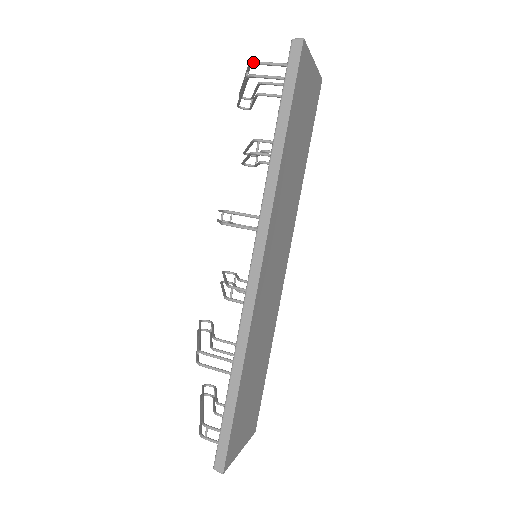
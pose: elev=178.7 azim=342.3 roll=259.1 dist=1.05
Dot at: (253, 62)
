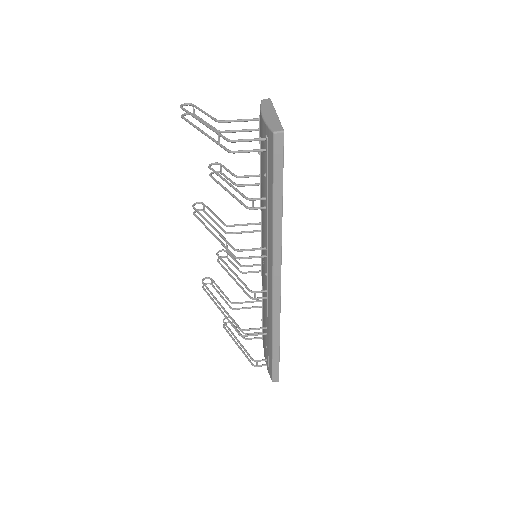
Dot at: (232, 142)
